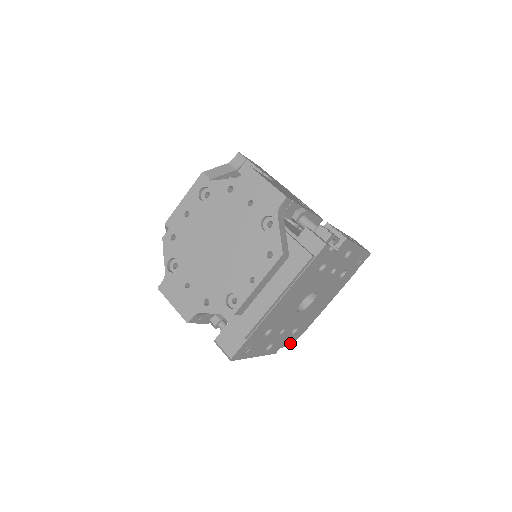
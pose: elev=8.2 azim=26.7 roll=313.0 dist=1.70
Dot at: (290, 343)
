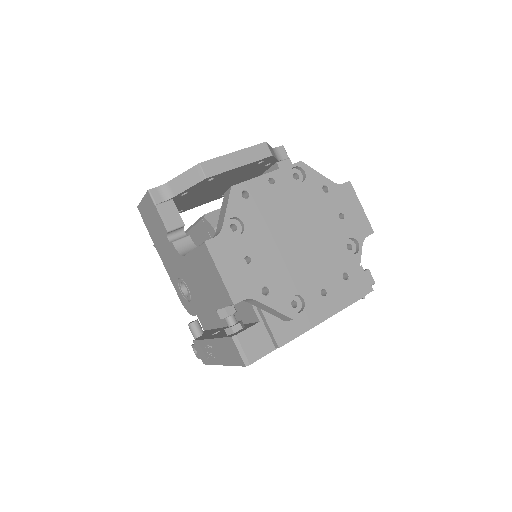
Dot at: occluded
